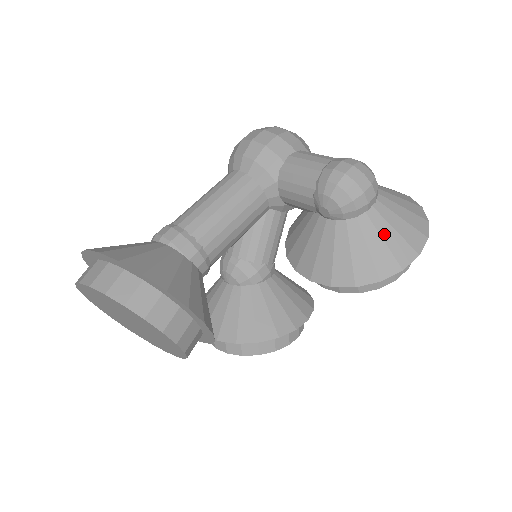
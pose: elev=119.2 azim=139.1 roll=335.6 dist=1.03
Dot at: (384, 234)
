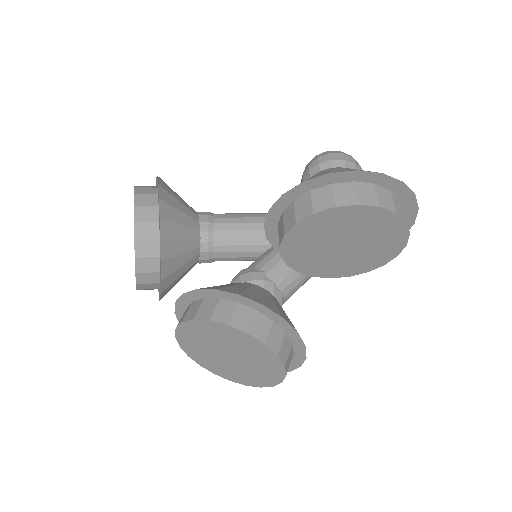
Dot at: occluded
